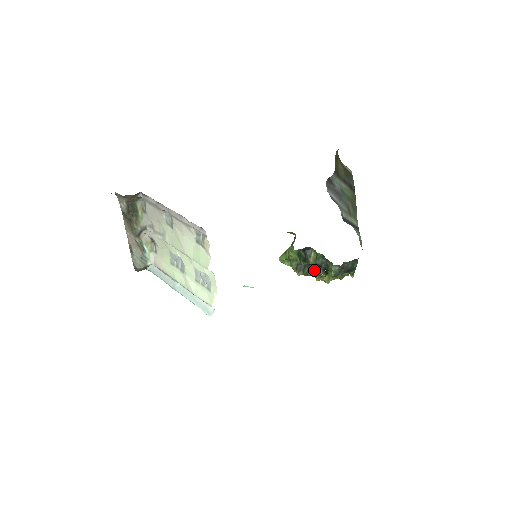
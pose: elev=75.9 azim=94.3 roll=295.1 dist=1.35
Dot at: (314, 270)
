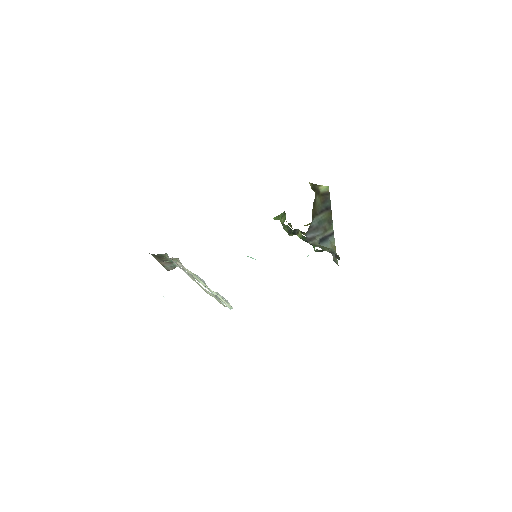
Dot at: (302, 233)
